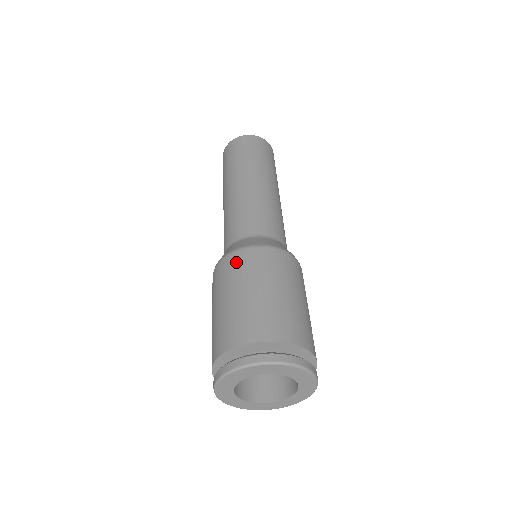
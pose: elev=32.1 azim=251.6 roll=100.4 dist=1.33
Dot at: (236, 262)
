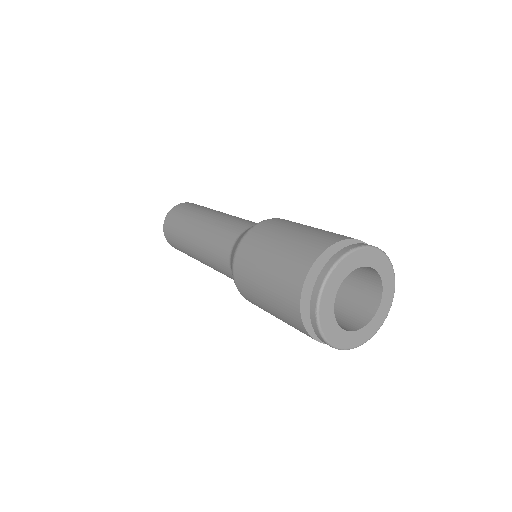
Dot at: occluded
